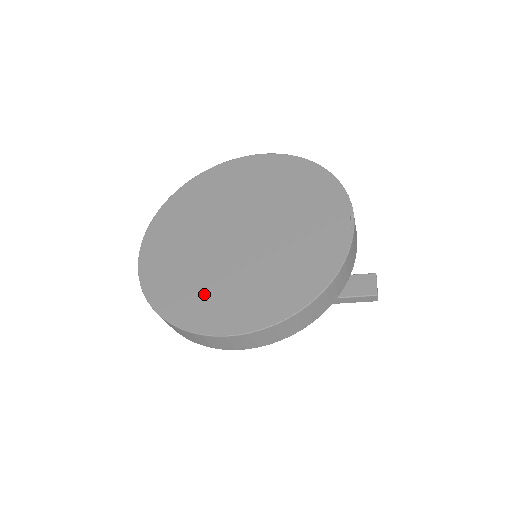
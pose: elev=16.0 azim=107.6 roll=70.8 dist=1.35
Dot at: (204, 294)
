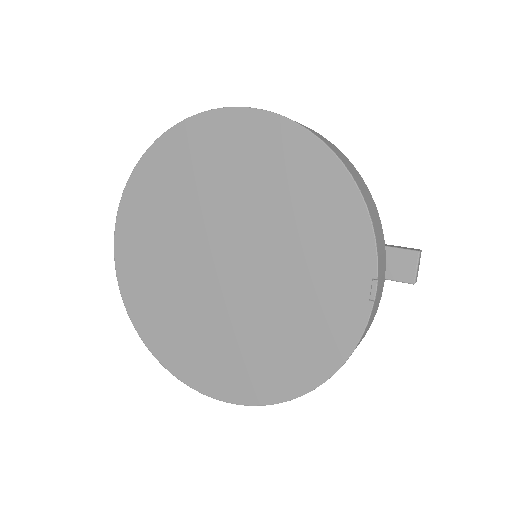
Dot at: (190, 340)
